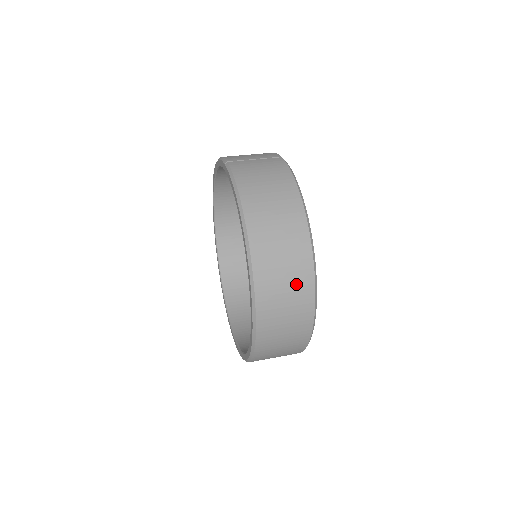
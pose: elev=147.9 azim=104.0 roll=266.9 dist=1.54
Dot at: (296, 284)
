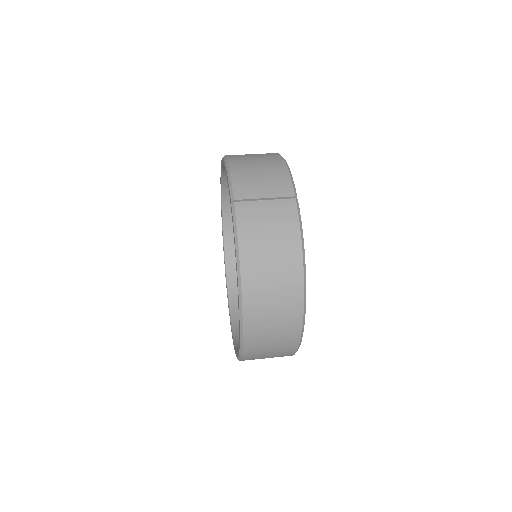
Dot at: (282, 341)
